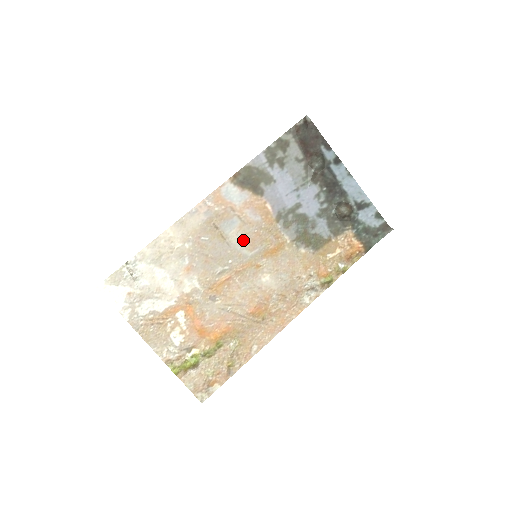
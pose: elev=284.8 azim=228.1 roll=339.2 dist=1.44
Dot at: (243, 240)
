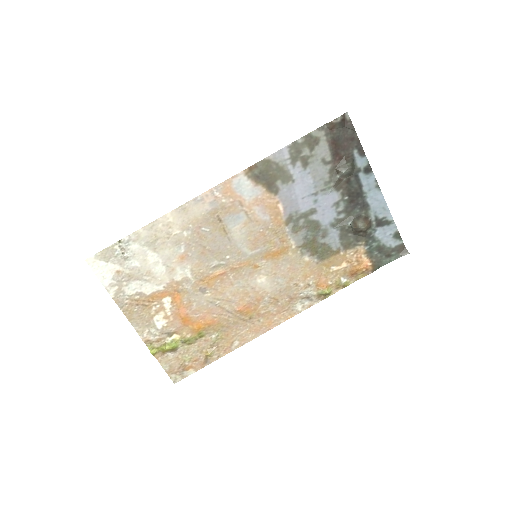
Dot at: (246, 238)
